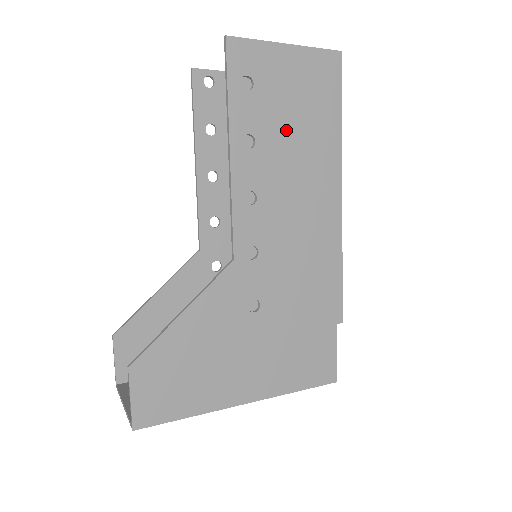
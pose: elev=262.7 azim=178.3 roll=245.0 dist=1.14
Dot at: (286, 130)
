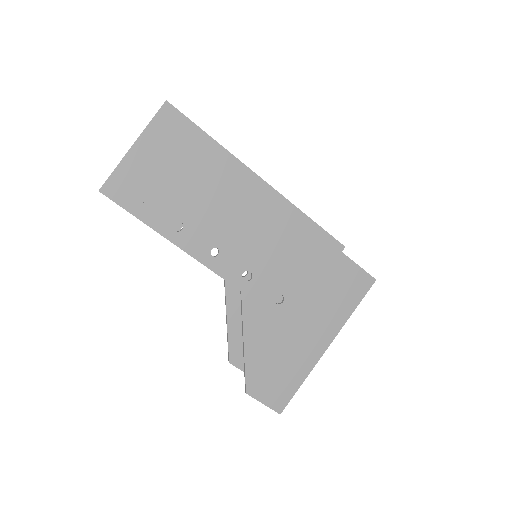
Dot at: (190, 192)
